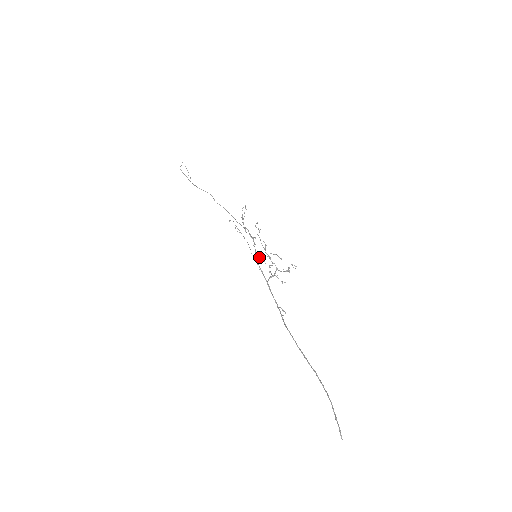
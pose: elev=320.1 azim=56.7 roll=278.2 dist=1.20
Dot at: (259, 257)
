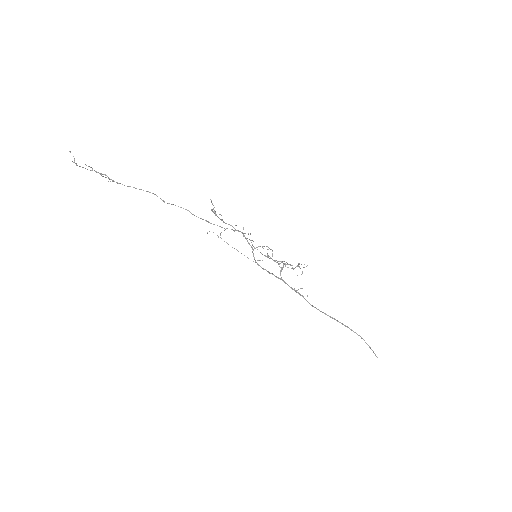
Dot at: occluded
